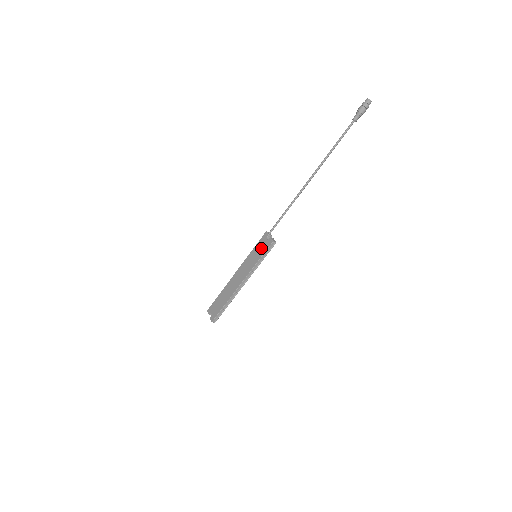
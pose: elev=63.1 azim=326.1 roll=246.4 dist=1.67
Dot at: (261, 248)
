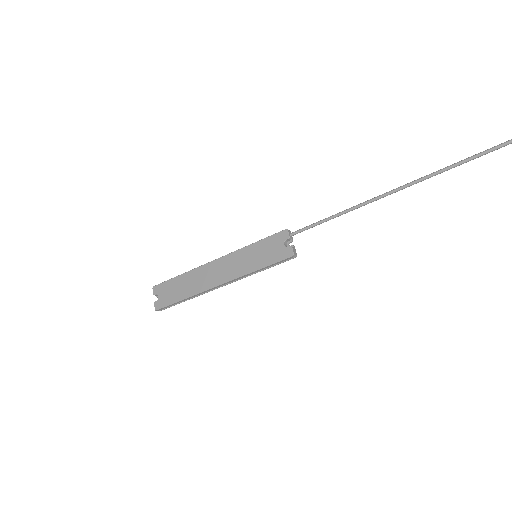
Dot at: (270, 252)
